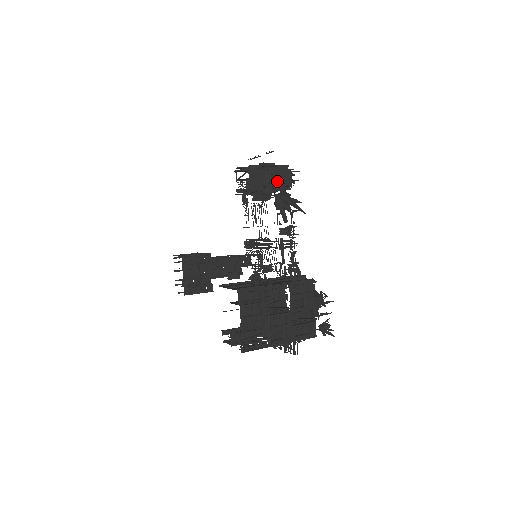
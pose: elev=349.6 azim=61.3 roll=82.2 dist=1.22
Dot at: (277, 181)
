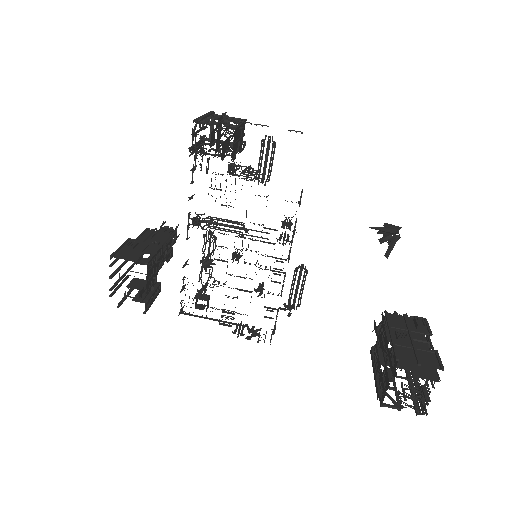
Dot at: (240, 142)
